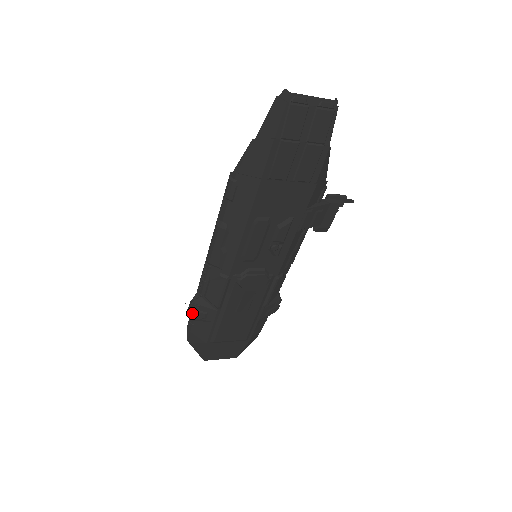
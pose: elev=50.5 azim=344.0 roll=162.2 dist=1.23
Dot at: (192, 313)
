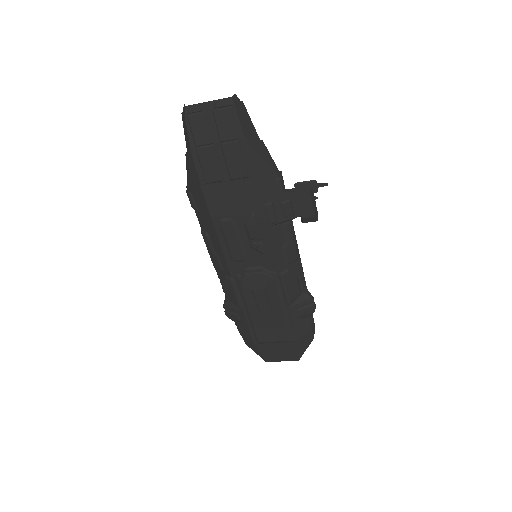
Dot at: (228, 315)
